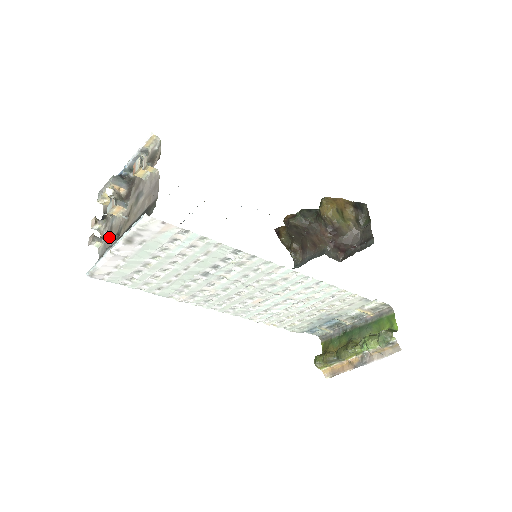
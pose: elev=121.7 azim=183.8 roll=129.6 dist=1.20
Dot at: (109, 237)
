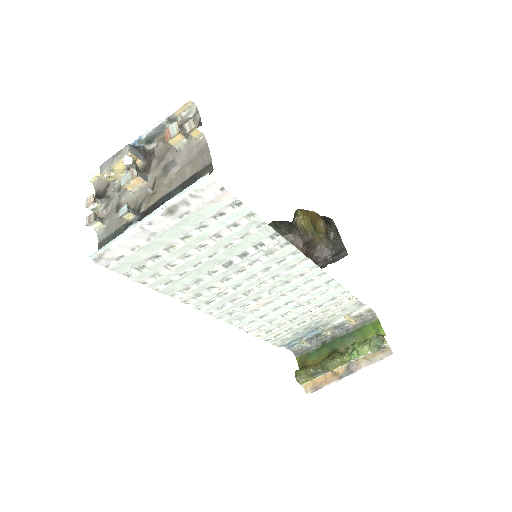
Dot at: (130, 211)
